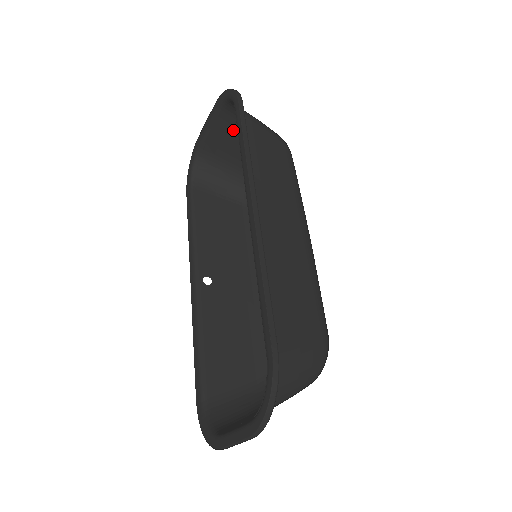
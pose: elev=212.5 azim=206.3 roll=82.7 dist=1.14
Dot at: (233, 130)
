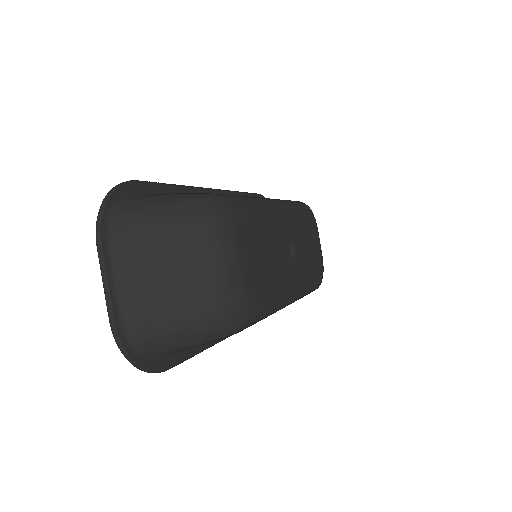
Dot at: occluded
